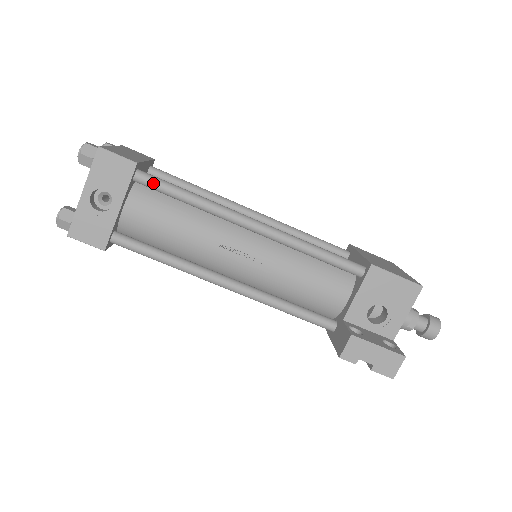
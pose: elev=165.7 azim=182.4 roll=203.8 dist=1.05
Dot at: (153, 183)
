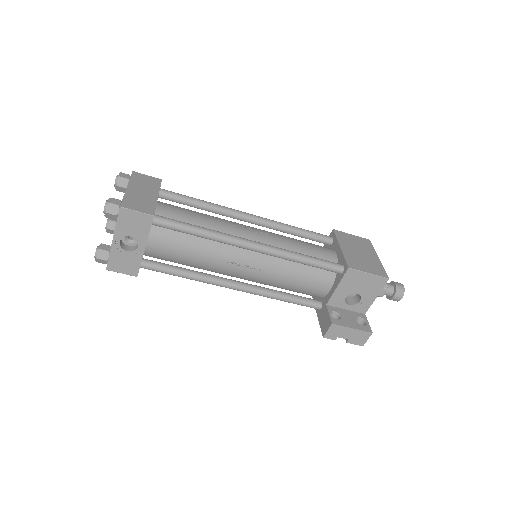
Dot at: (168, 226)
